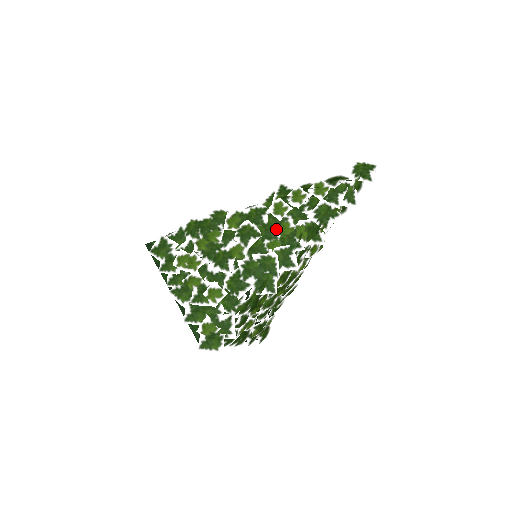
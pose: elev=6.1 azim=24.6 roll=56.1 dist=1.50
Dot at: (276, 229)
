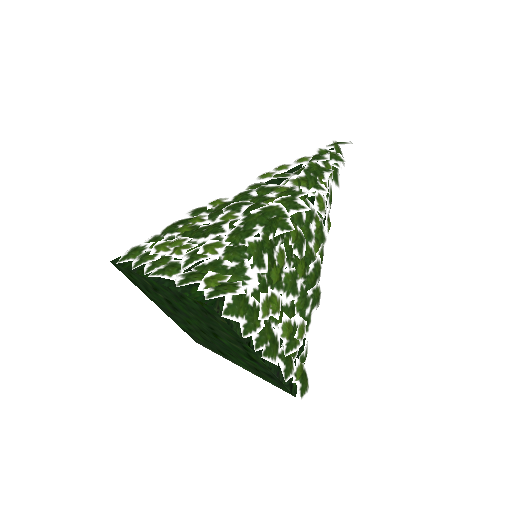
Dot at: (269, 193)
